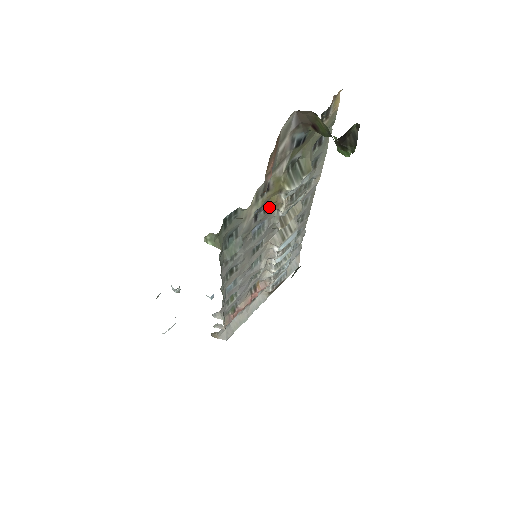
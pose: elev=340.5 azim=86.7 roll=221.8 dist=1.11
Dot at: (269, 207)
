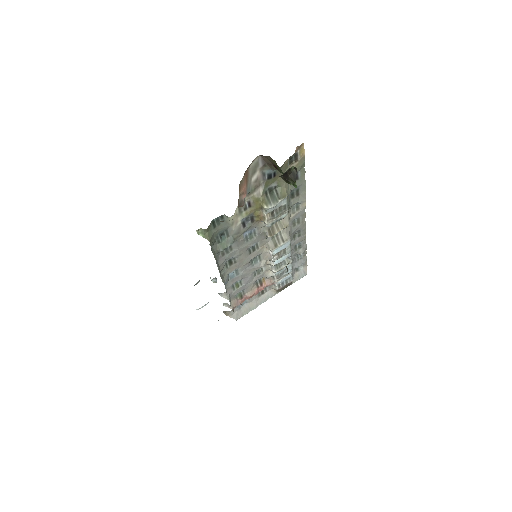
Dot at: (255, 219)
